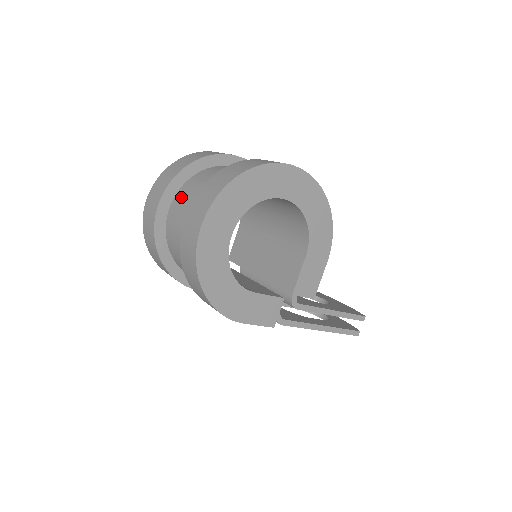
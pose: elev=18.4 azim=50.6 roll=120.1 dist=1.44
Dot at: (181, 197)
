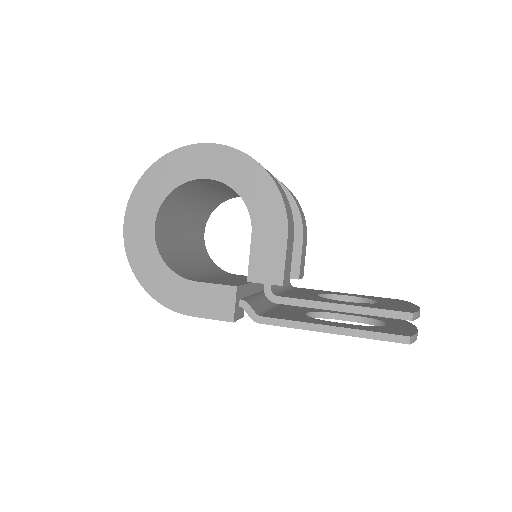
Dot at: occluded
